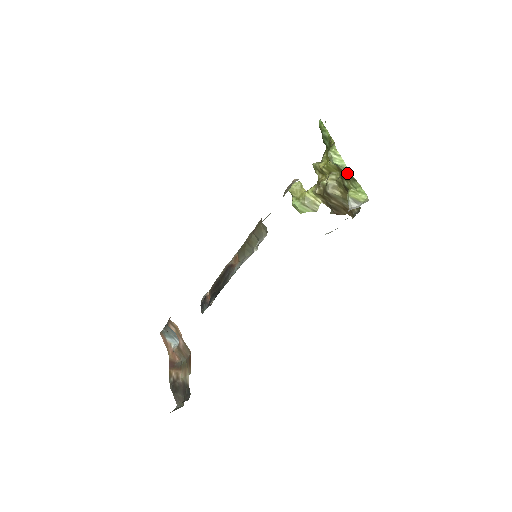
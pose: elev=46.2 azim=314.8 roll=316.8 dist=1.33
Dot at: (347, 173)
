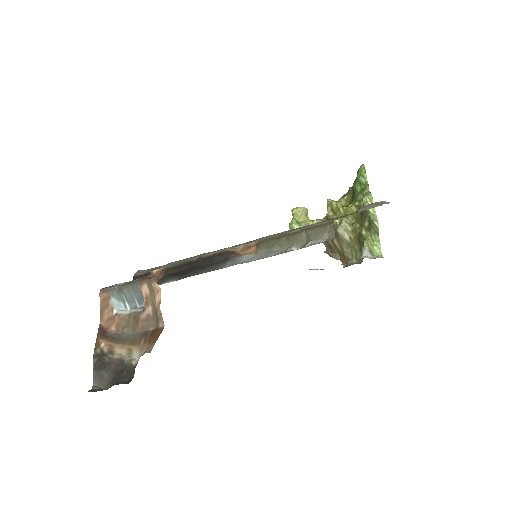
Dot at: (375, 223)
